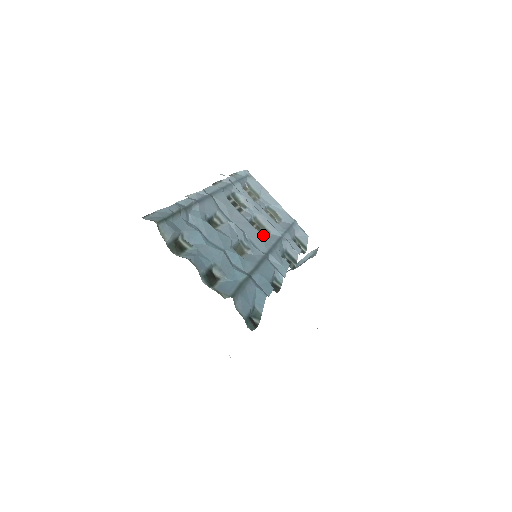
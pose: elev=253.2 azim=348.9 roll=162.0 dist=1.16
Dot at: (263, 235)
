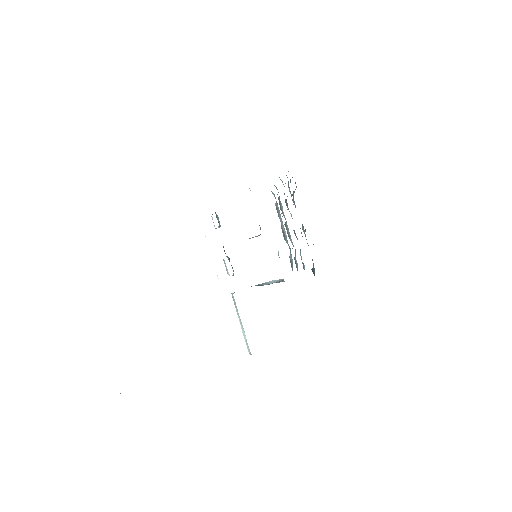
Dot at: occluded
